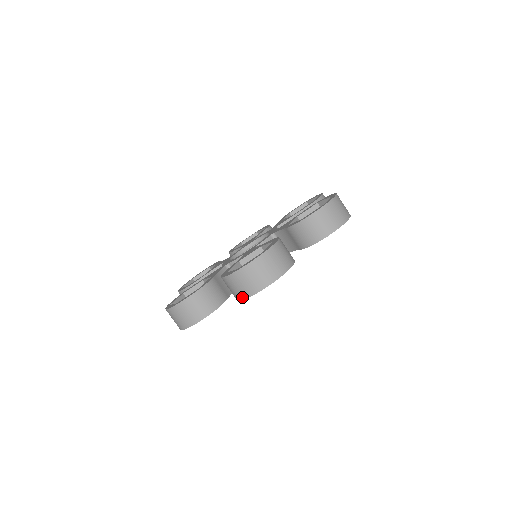
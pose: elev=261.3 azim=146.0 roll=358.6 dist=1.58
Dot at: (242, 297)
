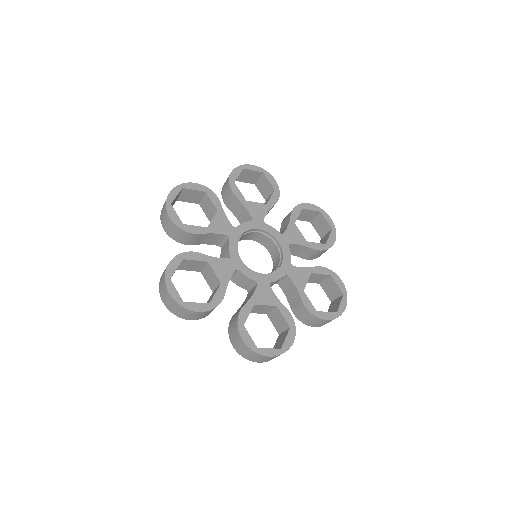
Dot at: (161, 277)
